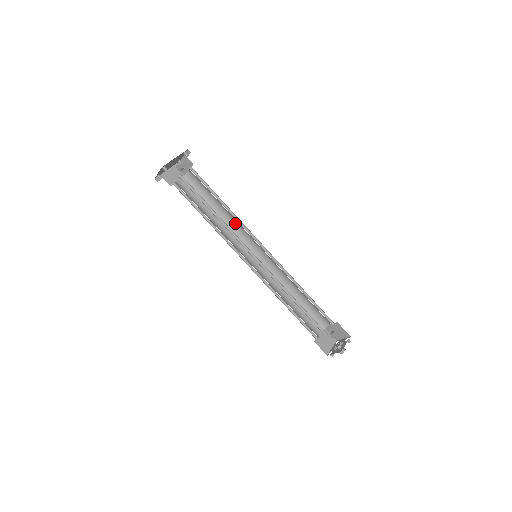
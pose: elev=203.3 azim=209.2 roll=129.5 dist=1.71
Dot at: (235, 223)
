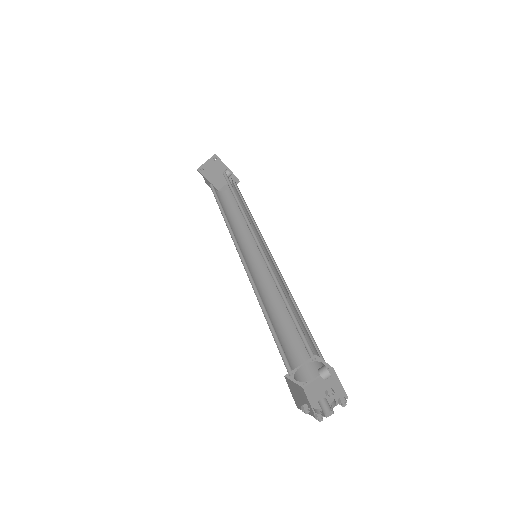
Dot at: (248, 233)
